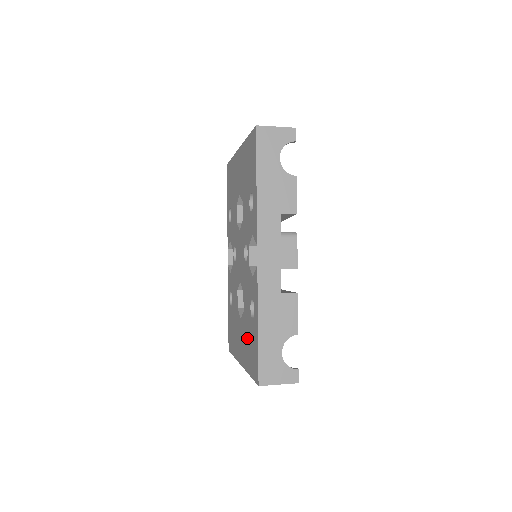
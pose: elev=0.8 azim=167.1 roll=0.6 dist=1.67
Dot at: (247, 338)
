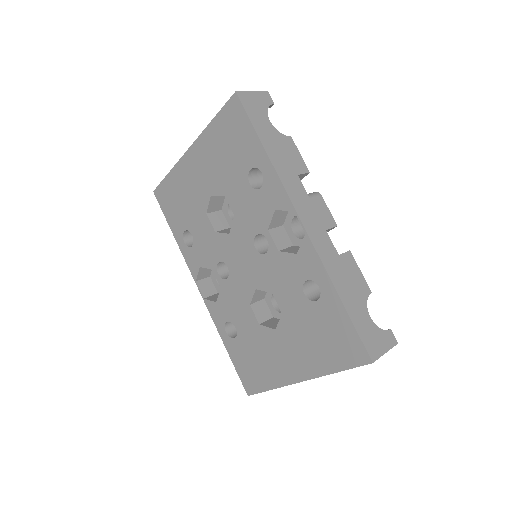
Dot at: (309, 335)
